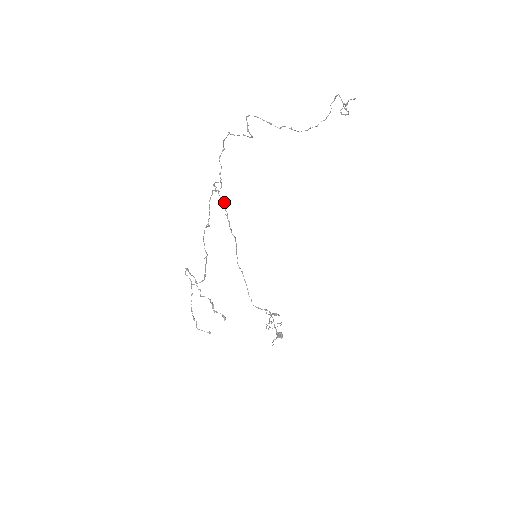
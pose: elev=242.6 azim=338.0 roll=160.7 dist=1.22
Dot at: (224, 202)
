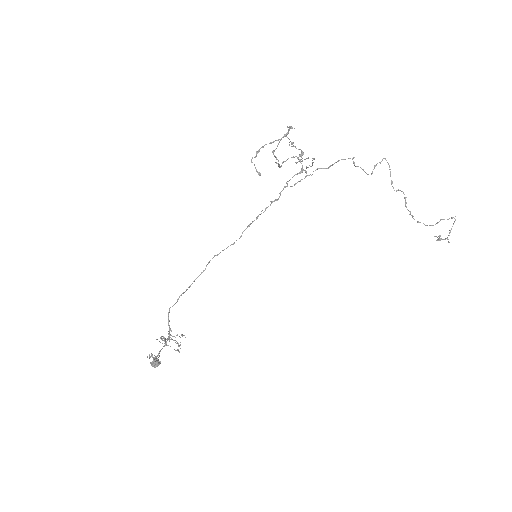
Dot at: (275, 200)
